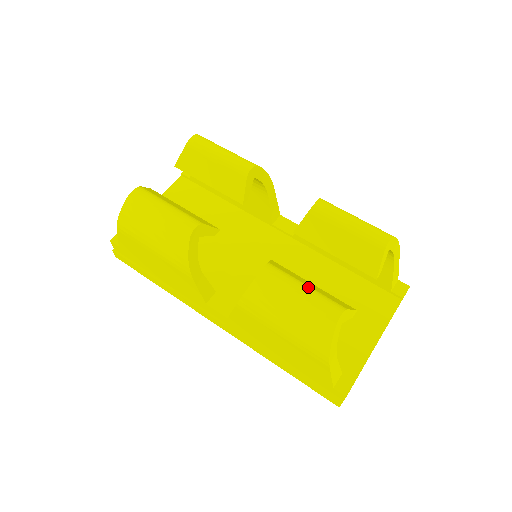
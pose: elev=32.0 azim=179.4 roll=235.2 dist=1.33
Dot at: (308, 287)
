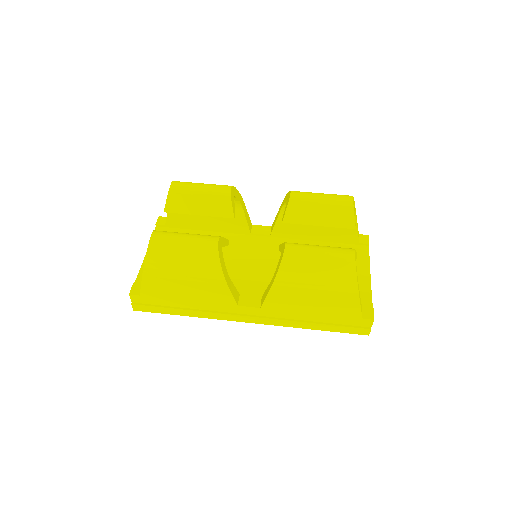
Dot at: (322, 246)
